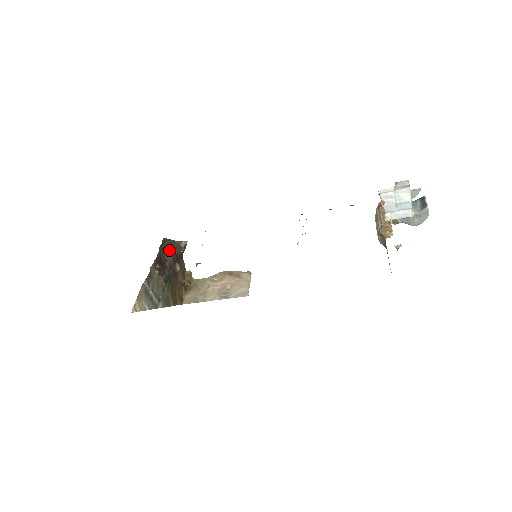
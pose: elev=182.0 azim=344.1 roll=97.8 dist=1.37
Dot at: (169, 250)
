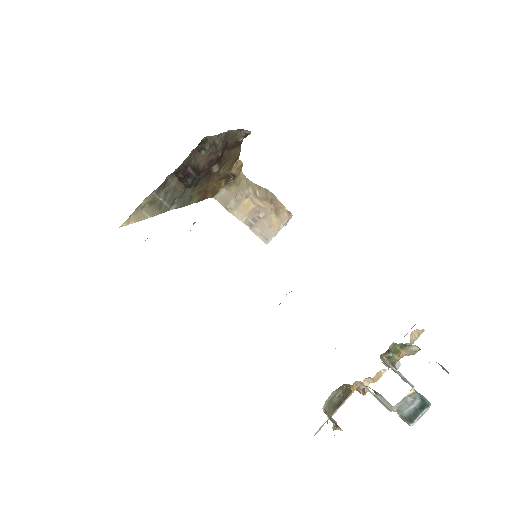
Dot at: (207, 152)
